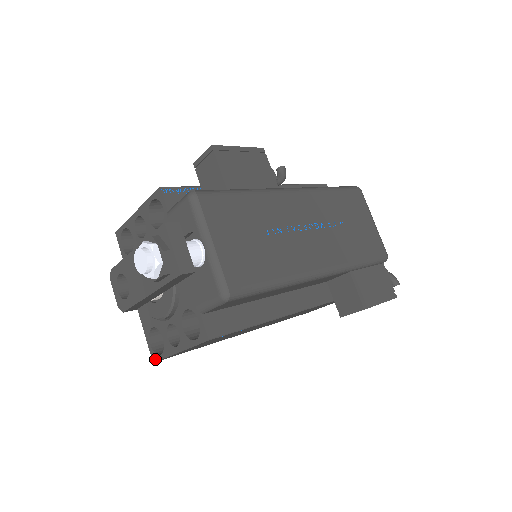
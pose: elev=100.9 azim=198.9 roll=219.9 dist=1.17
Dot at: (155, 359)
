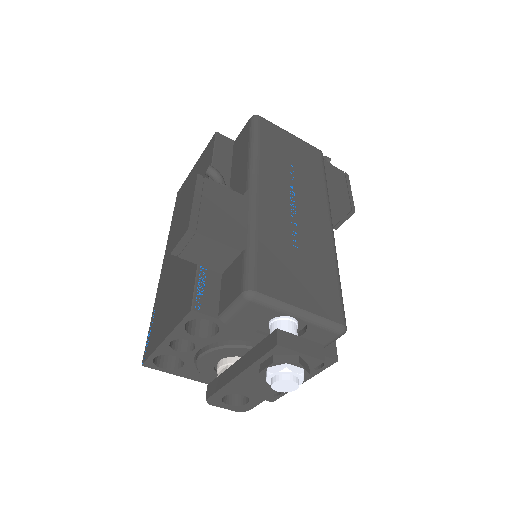
Dot at: (274, 400)
